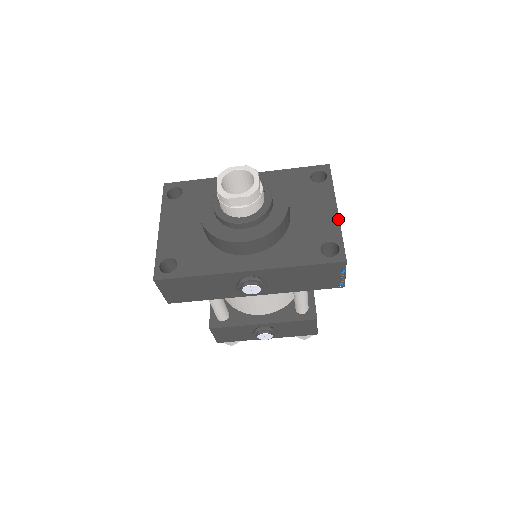
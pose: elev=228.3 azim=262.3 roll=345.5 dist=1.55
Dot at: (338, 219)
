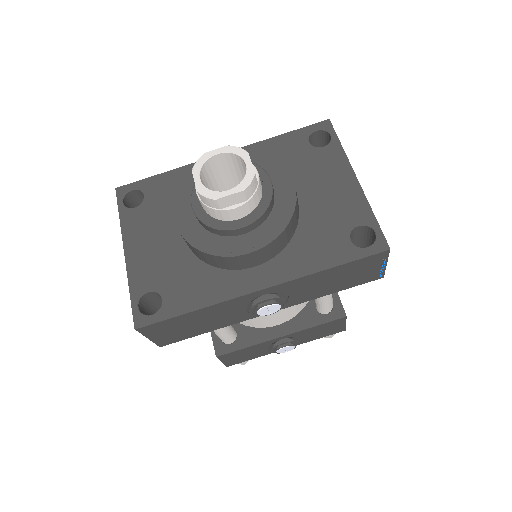
Dot at: (362, 192)
